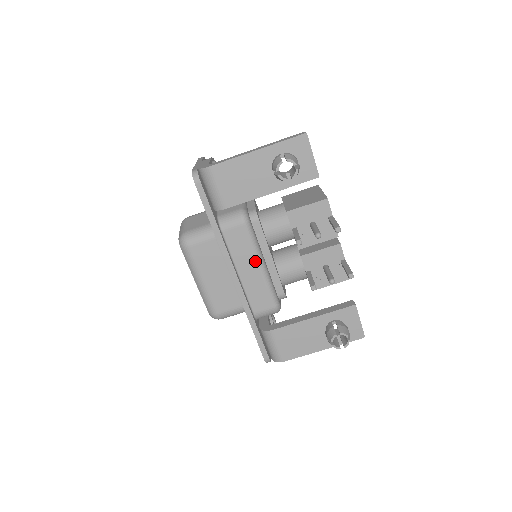
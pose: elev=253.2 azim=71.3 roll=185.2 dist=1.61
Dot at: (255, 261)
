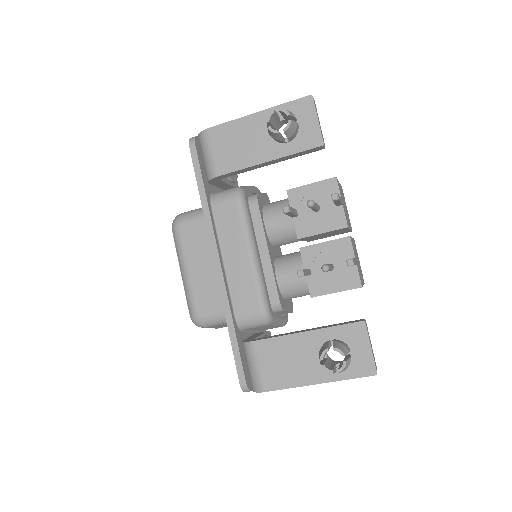
Dot at: (244, 247)
